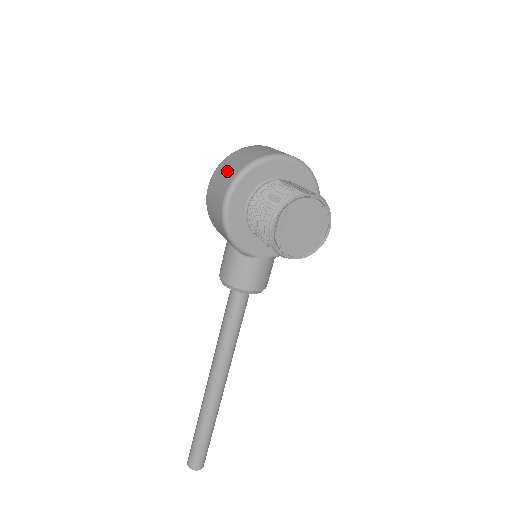
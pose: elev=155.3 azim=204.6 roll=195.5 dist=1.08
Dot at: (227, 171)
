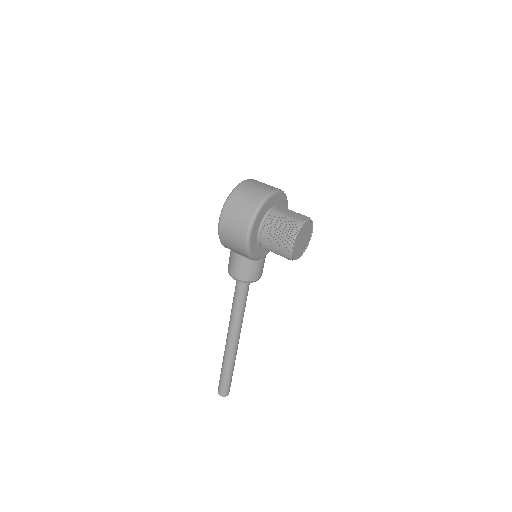
Dot at: (239, 213)
